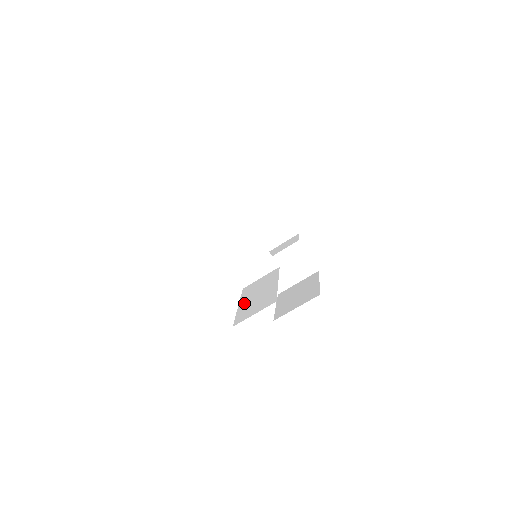
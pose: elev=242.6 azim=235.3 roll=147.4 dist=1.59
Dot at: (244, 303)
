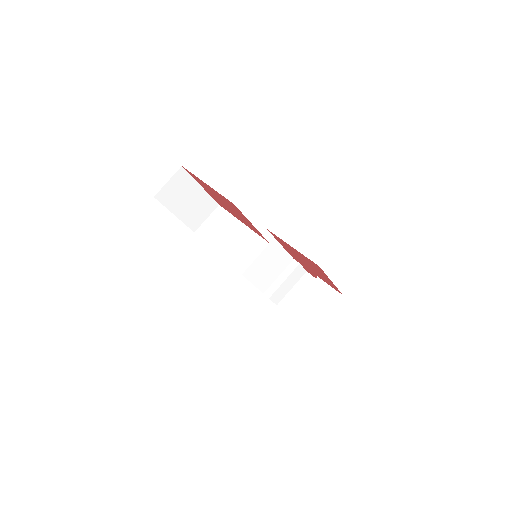
Dot at: occluded
